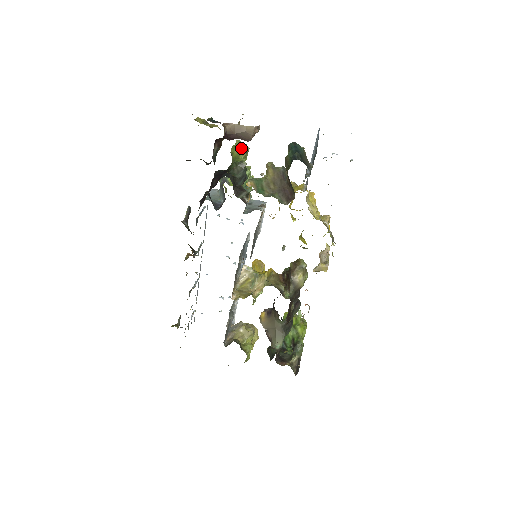
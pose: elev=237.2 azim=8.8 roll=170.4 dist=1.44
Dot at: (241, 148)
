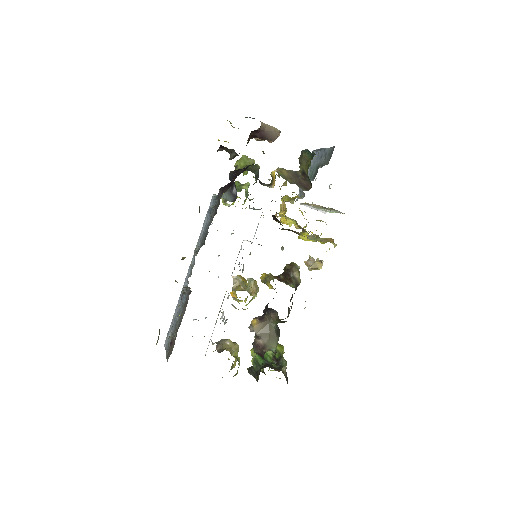
Dot at: (248, 160)
